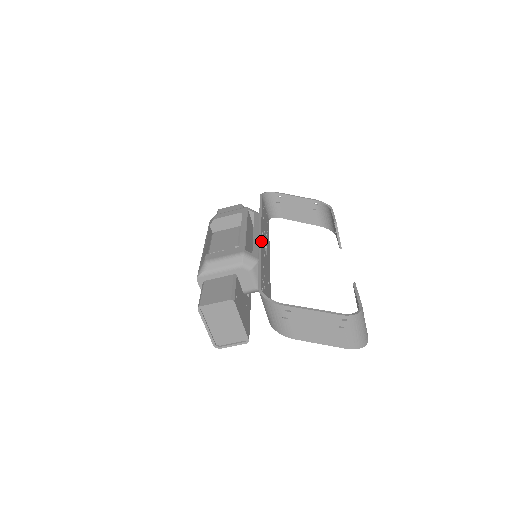
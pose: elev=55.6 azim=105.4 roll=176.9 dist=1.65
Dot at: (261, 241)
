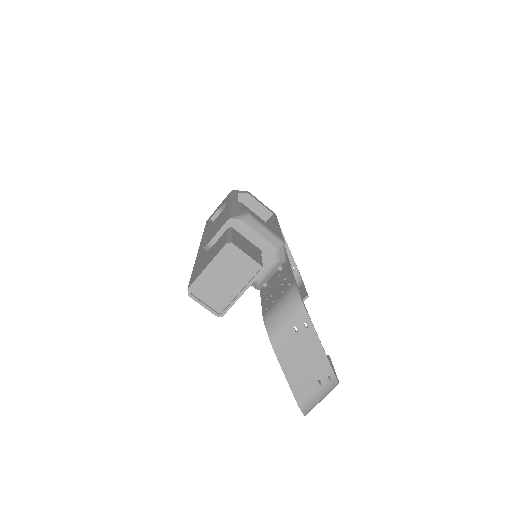
Dot at: occluded
